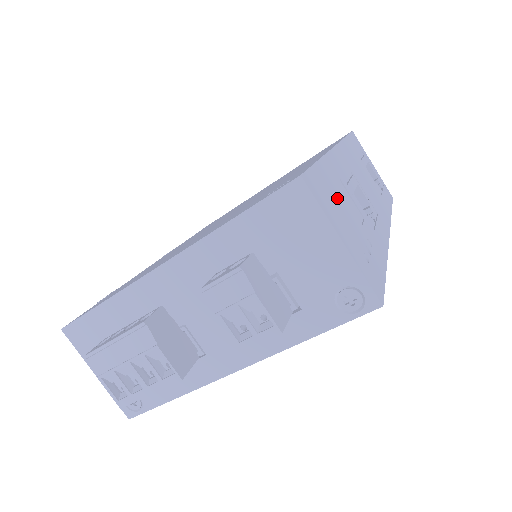
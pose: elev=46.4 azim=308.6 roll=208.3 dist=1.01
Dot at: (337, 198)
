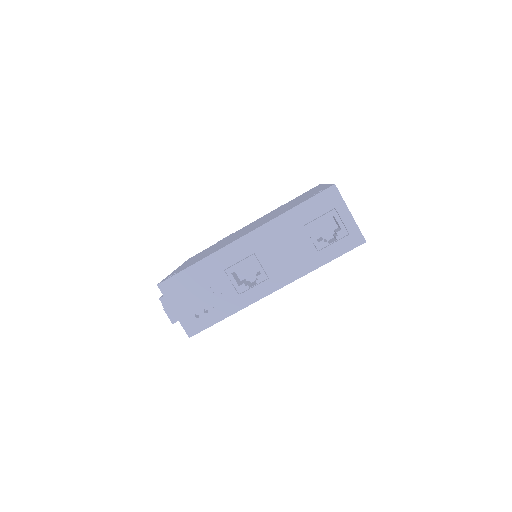
Dot at: (194, 286)
